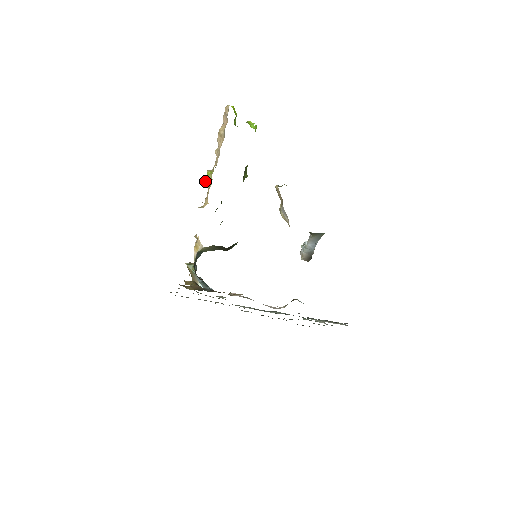
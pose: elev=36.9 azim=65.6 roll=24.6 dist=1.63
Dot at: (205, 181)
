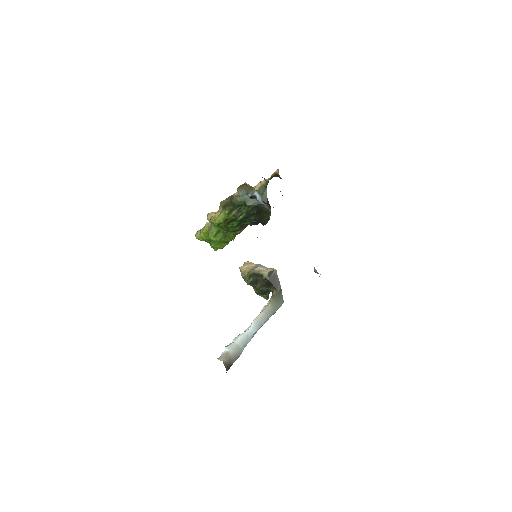
Dot at: (213, 212)
